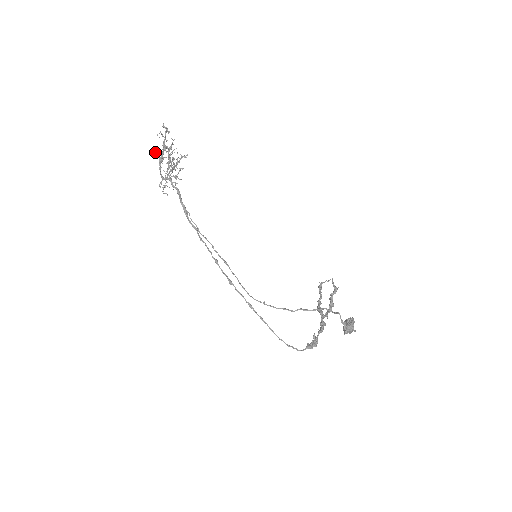
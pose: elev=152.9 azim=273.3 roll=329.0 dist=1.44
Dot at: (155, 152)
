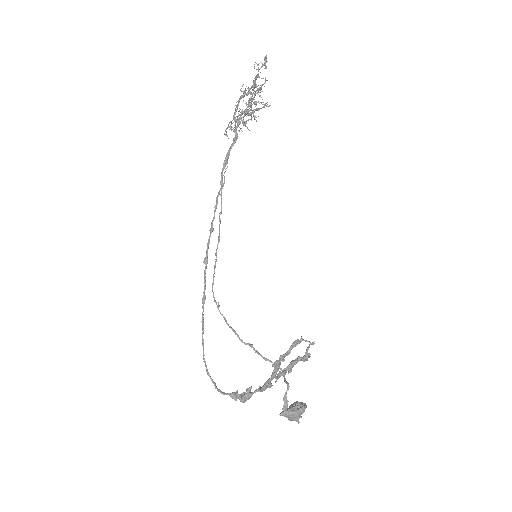
Dot at: (243, 84)
